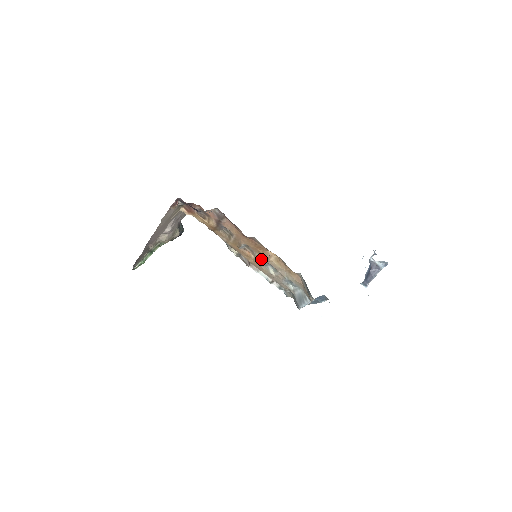
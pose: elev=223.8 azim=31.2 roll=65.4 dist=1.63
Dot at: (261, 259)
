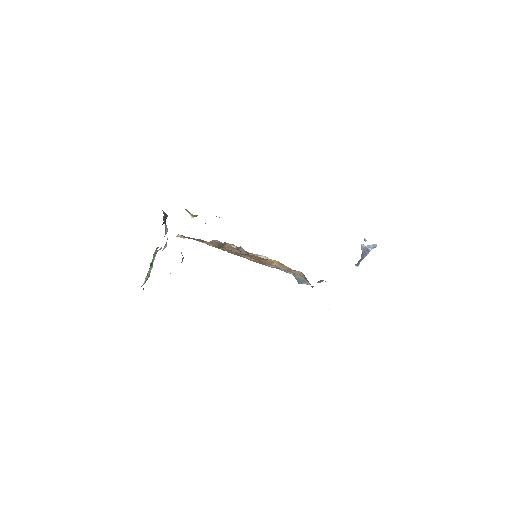
Dot at: (263, 263)
